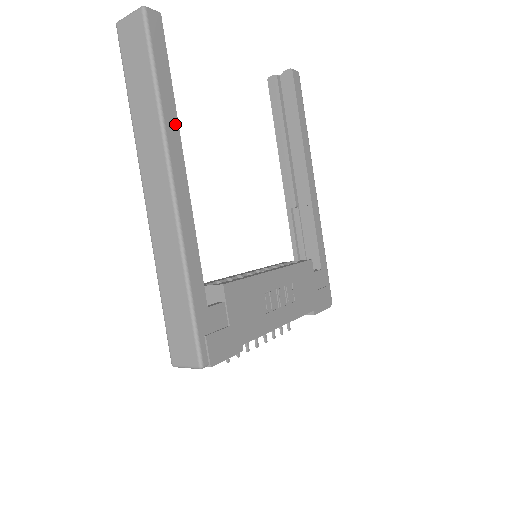
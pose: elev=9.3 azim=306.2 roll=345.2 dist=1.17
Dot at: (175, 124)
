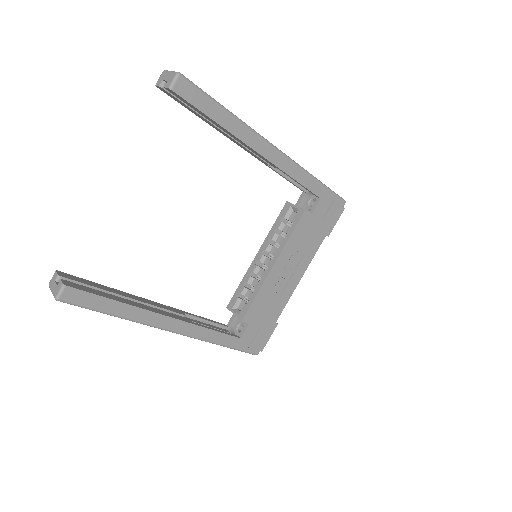
Dot at: (142, 312)
